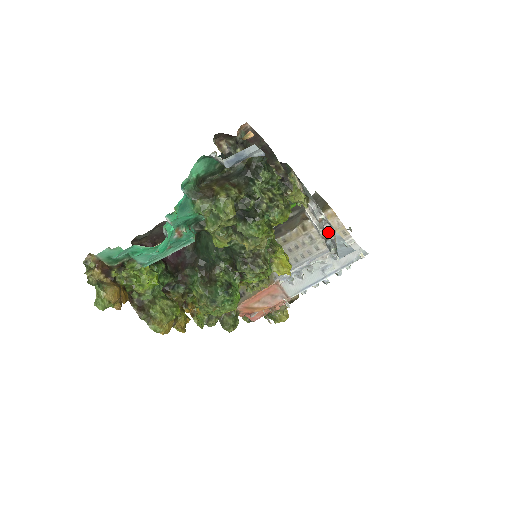
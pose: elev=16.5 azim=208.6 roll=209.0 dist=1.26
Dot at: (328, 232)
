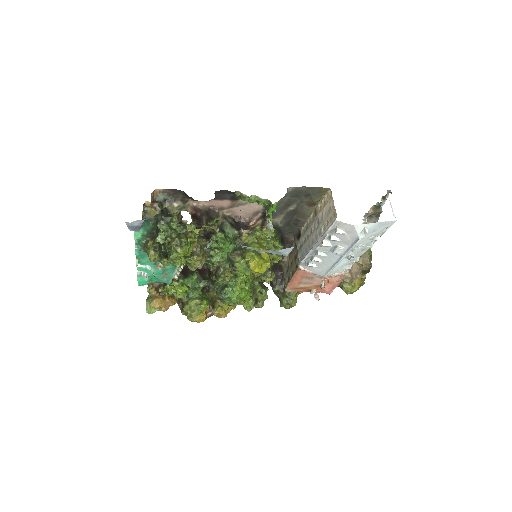
Dot at: occluded
